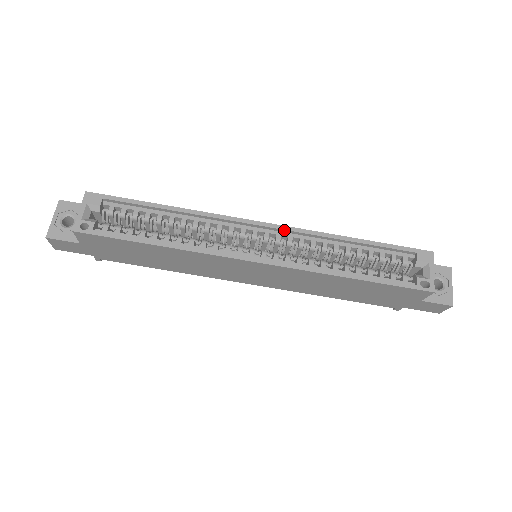
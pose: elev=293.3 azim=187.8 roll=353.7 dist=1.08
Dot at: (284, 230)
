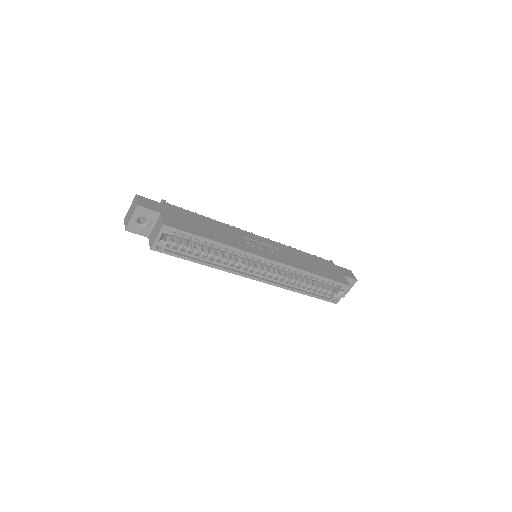
Dot at: (279, 265)
